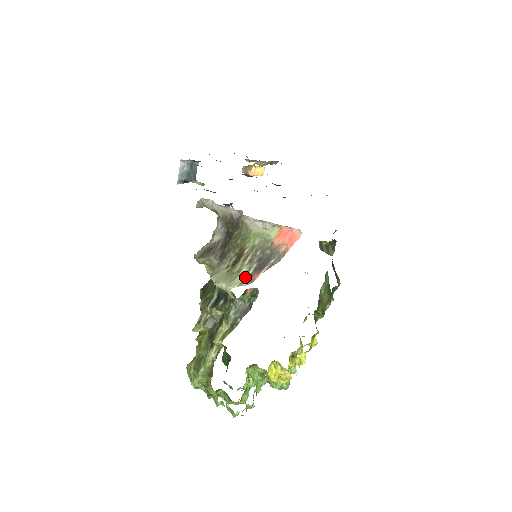
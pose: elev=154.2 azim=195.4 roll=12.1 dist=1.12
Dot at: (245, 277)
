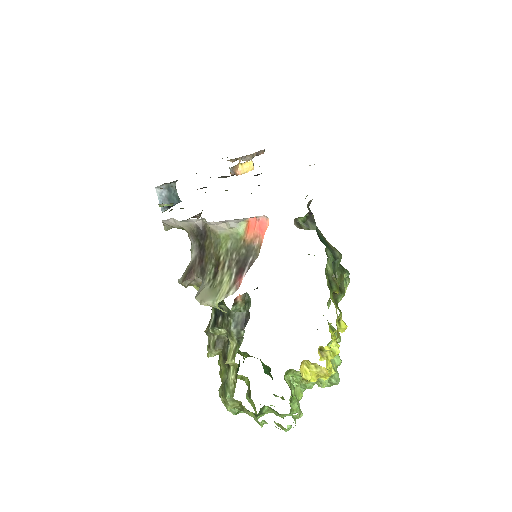
Dot at: (229, 286)
